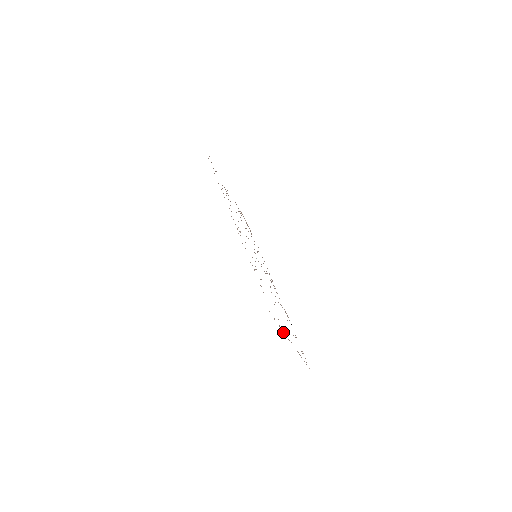
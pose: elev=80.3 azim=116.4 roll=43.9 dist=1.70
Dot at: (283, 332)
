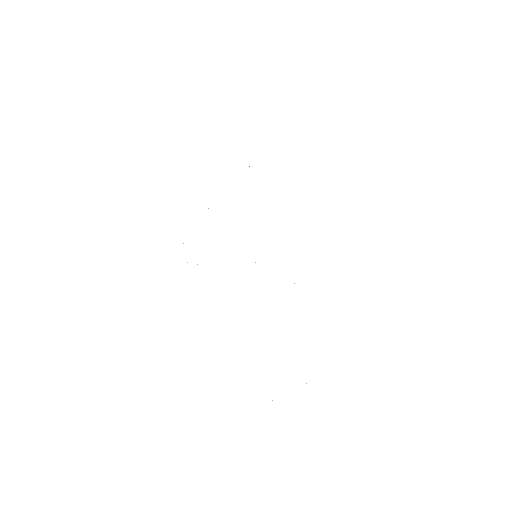
Dot at: occluded
